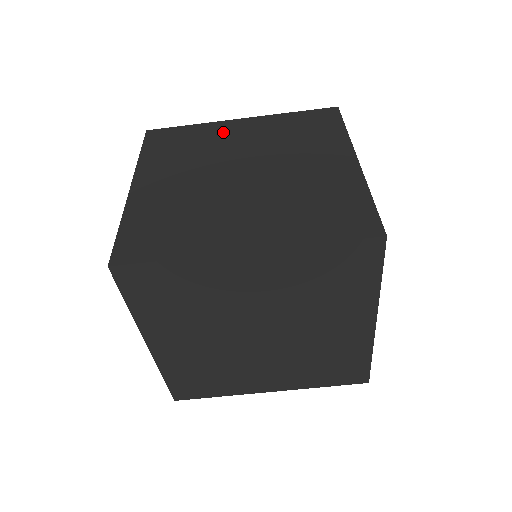
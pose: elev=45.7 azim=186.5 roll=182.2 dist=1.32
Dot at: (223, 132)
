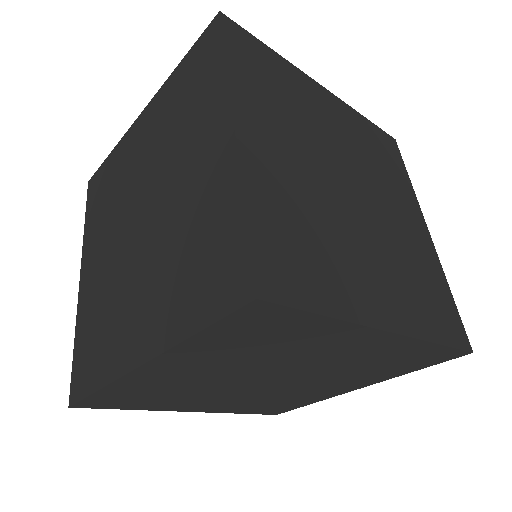
Dot at: (129, 149)
